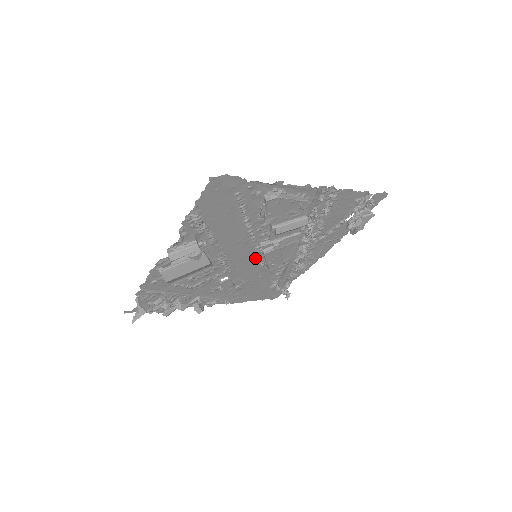
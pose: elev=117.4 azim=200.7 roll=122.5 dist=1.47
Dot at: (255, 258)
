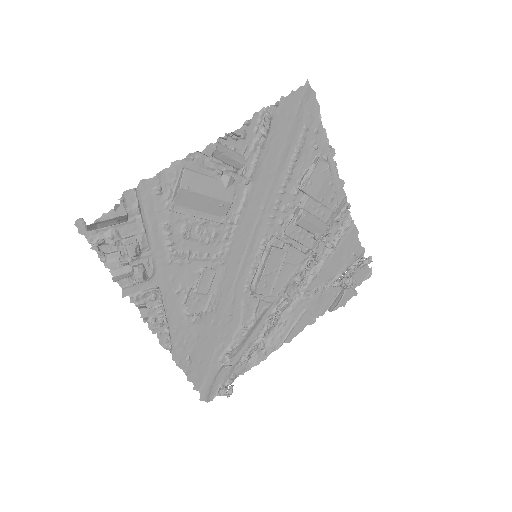
Dot at: (250, 264)
